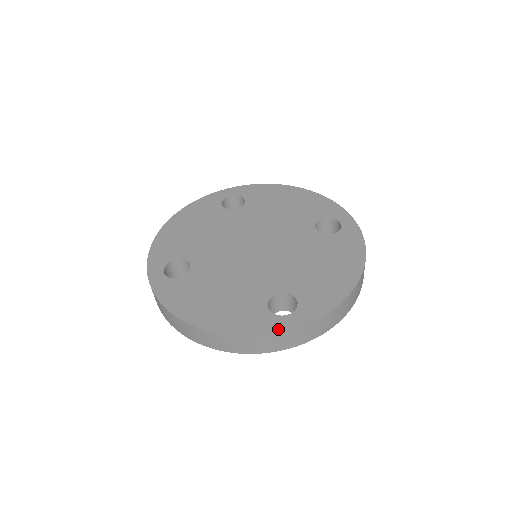
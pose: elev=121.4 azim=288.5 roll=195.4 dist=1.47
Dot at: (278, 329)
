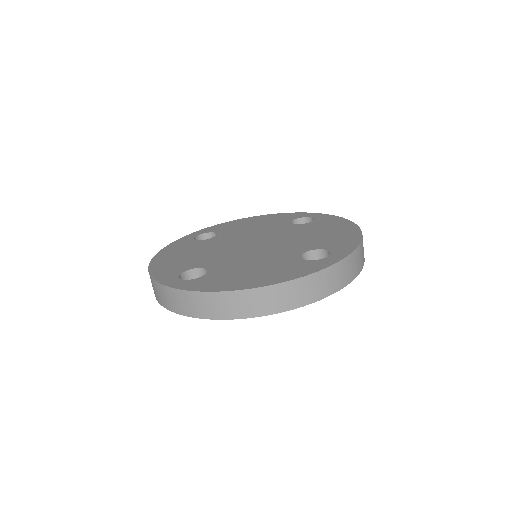
Dot at: (329, 264)
